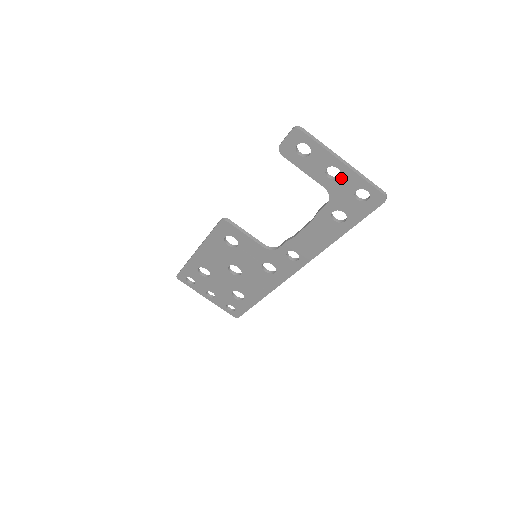
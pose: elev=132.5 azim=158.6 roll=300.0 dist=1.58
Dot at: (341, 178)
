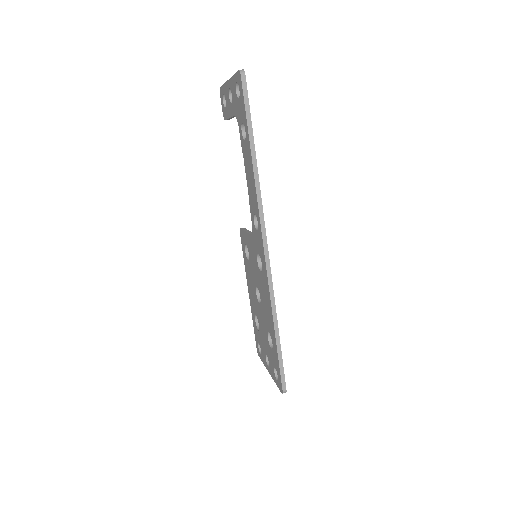
Dot at: (232, 94)
